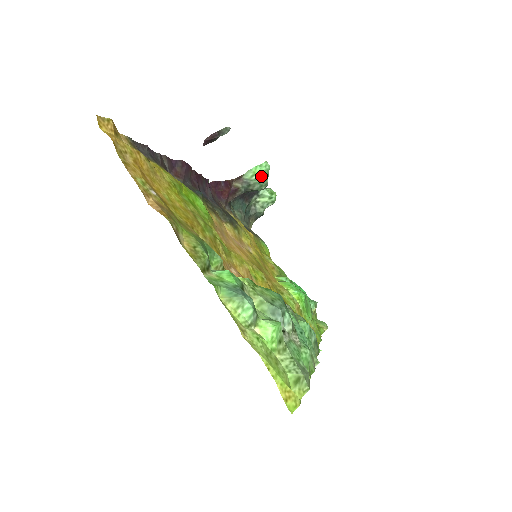
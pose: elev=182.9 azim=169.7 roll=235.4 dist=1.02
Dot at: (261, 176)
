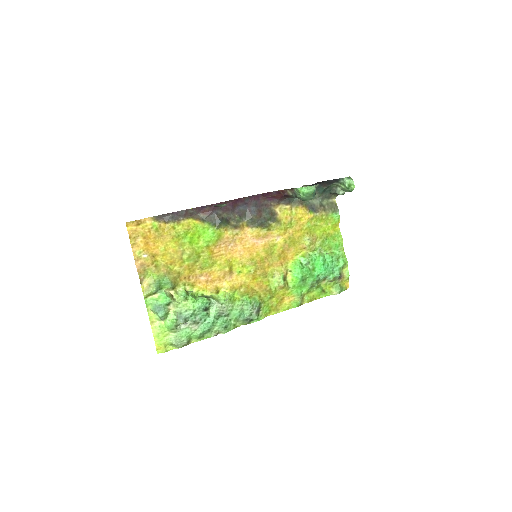
Dot at: (304, 195)
